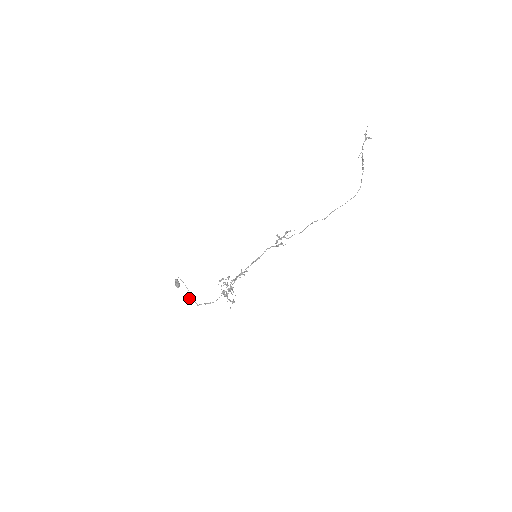
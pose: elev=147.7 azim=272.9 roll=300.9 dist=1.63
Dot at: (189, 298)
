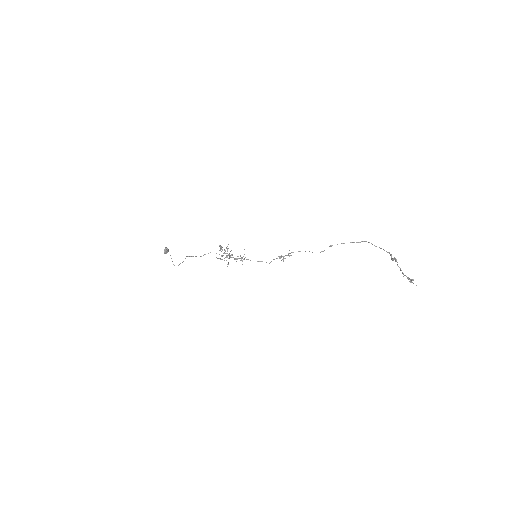
Dot at: occluded
